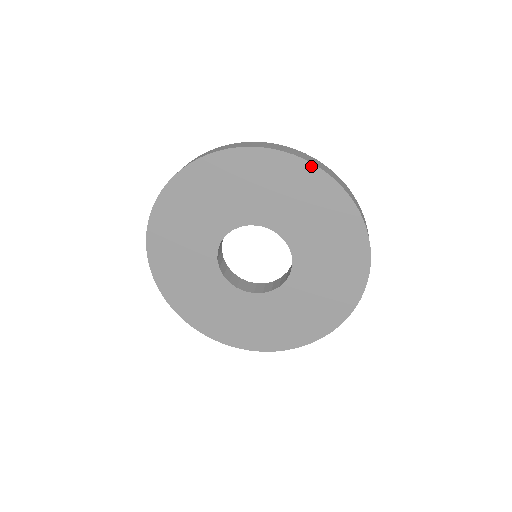
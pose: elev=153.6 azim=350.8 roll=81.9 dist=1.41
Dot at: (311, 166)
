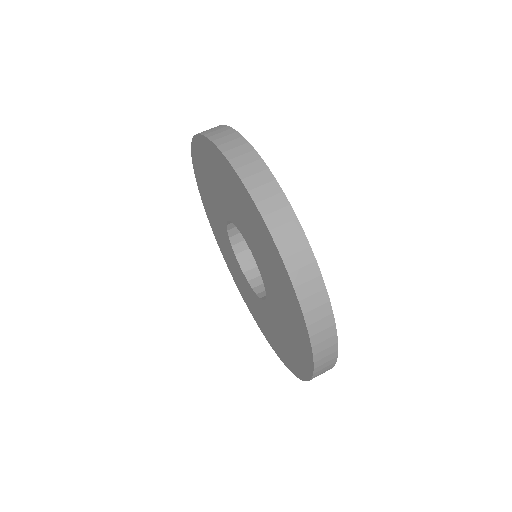
Dot at: (234, 171)
